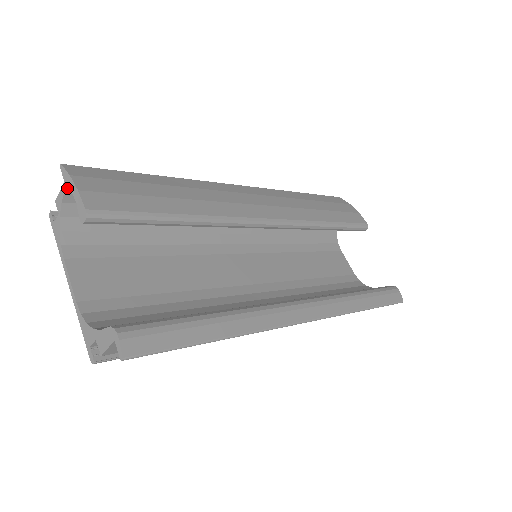
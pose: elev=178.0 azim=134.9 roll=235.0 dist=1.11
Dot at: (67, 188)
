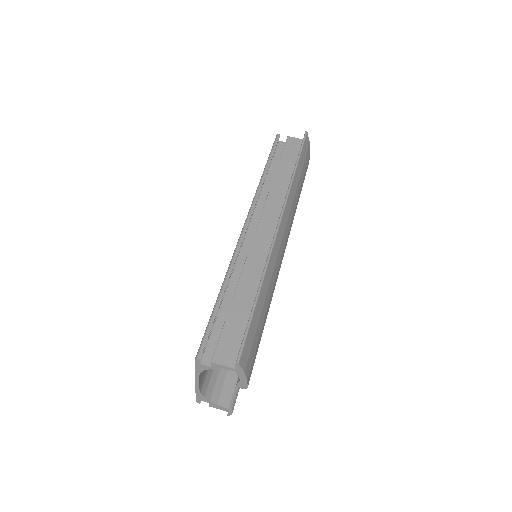
Dot at: (234, 370)
